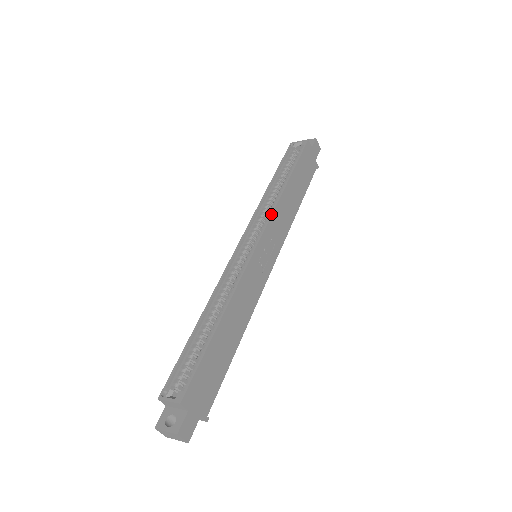
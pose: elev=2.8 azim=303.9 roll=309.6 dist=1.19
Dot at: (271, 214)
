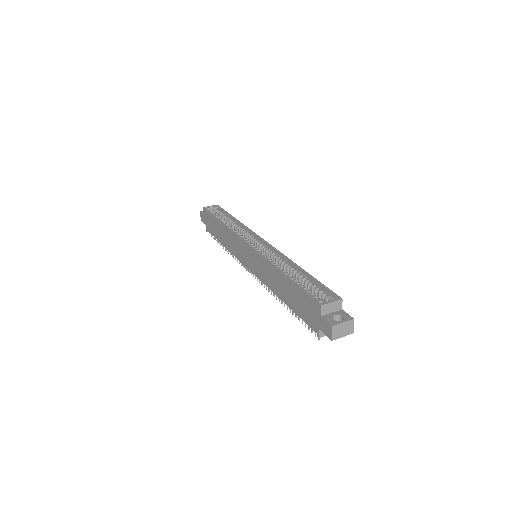
Dot at: (251, 230)
